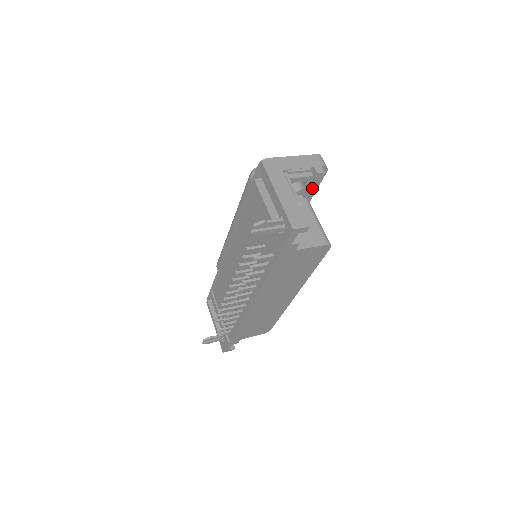
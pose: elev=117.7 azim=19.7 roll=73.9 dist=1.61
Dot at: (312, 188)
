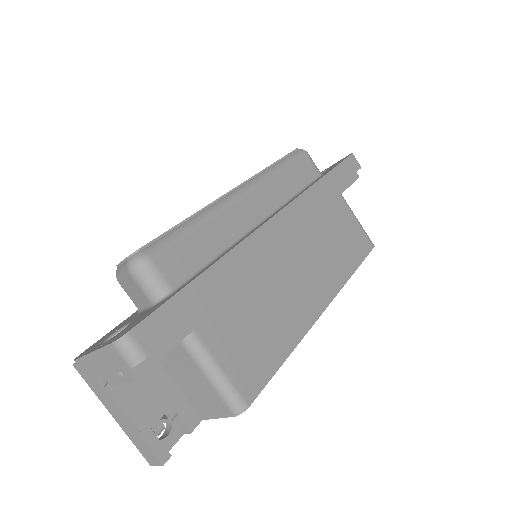
Dot at: (163, 354)
